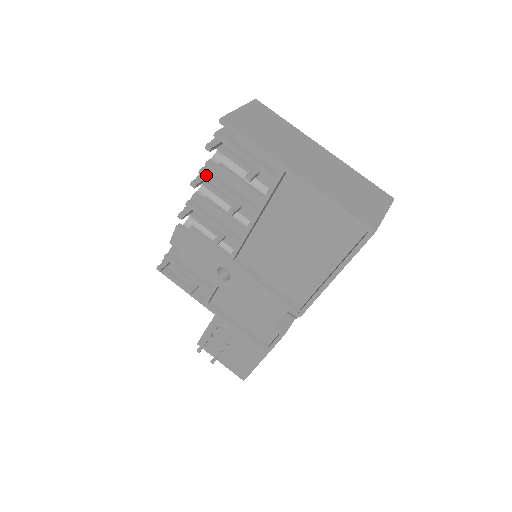
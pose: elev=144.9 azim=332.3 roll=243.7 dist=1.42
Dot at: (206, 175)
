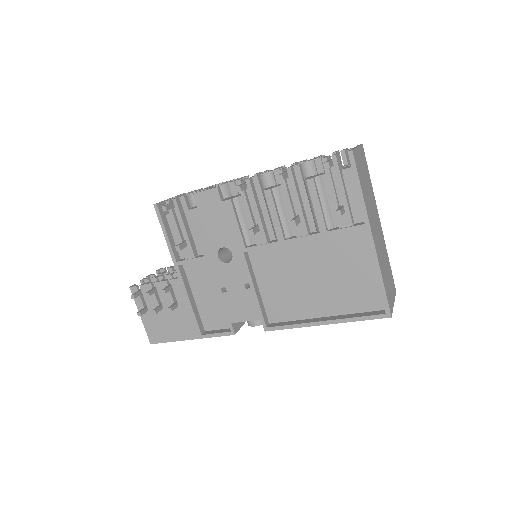
Dot at: (292, 176)
